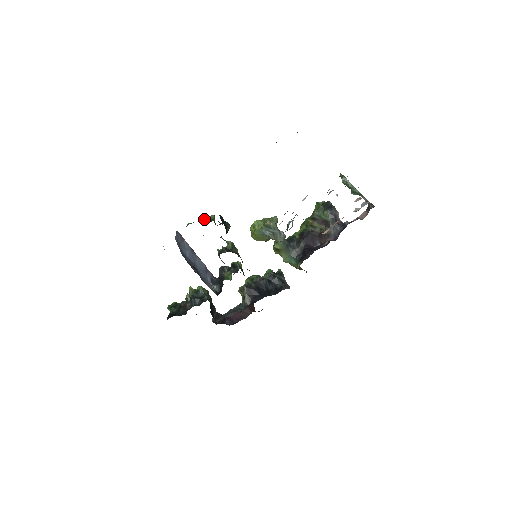
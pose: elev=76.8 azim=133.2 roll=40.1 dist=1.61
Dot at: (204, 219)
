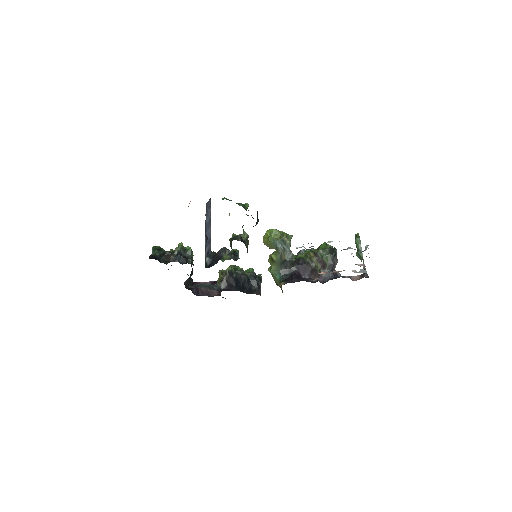
Dot at: (240, 203)
